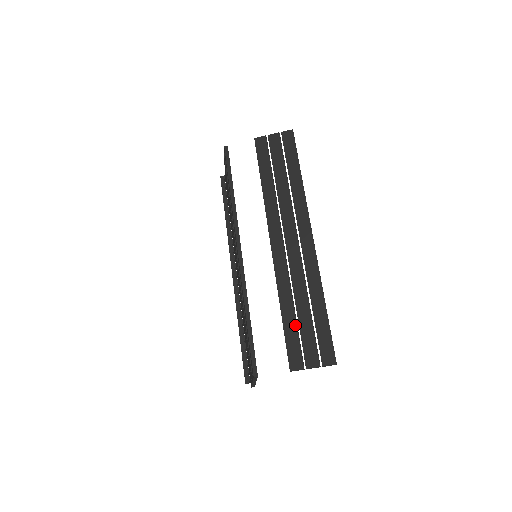
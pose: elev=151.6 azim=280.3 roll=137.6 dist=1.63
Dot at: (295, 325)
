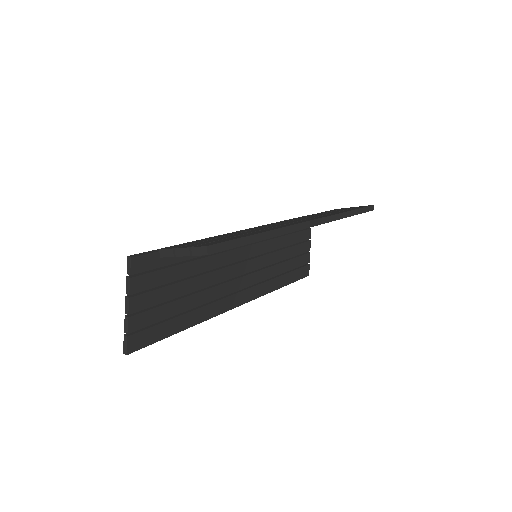
Dot at: (214, 238)
